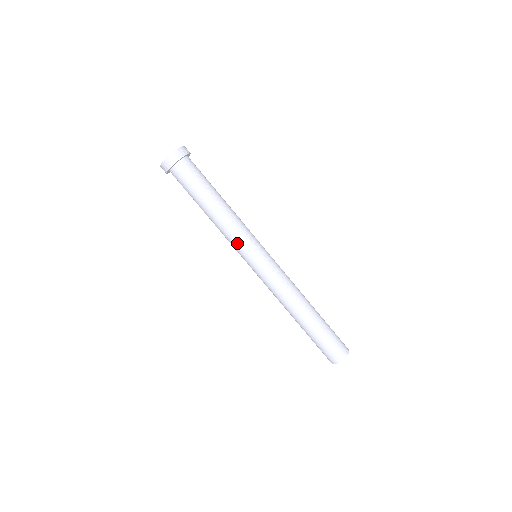
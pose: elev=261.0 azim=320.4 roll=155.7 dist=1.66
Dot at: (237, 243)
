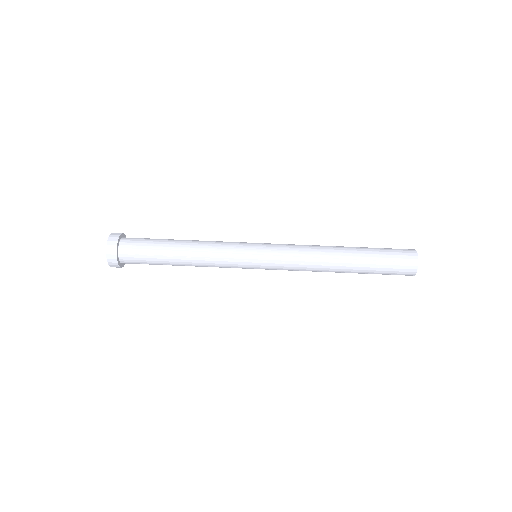
Dot at: (230, 244)
